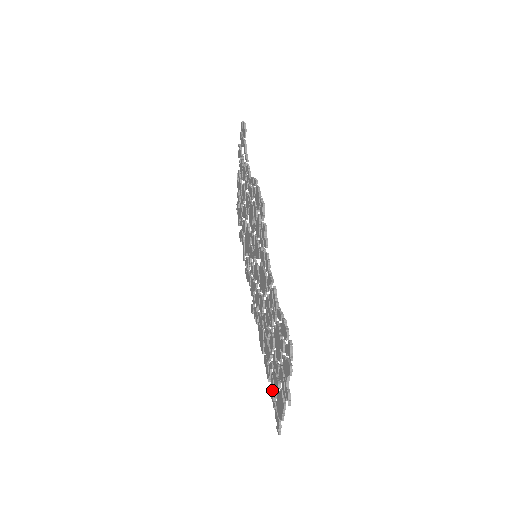
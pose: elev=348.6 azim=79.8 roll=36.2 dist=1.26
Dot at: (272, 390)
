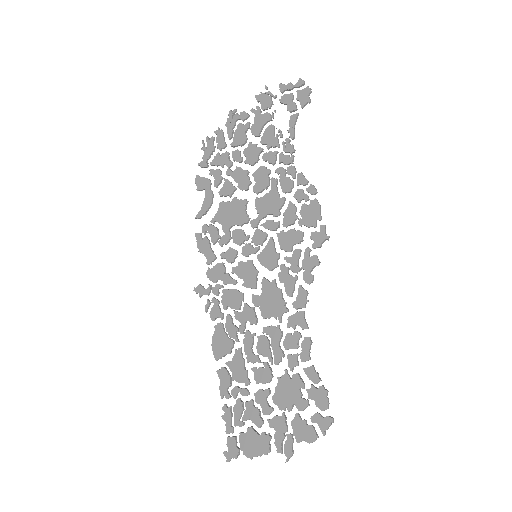
Dot at: (232, 414)
